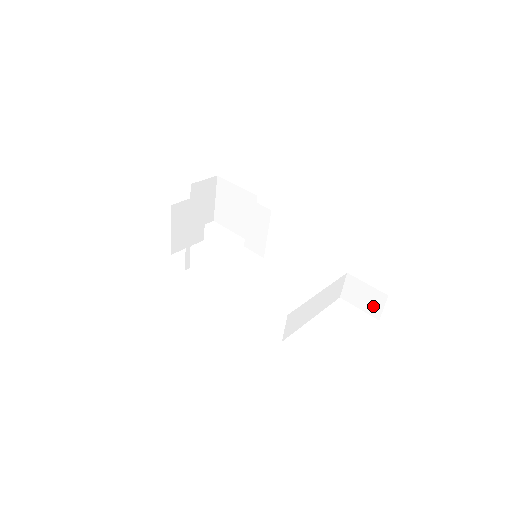
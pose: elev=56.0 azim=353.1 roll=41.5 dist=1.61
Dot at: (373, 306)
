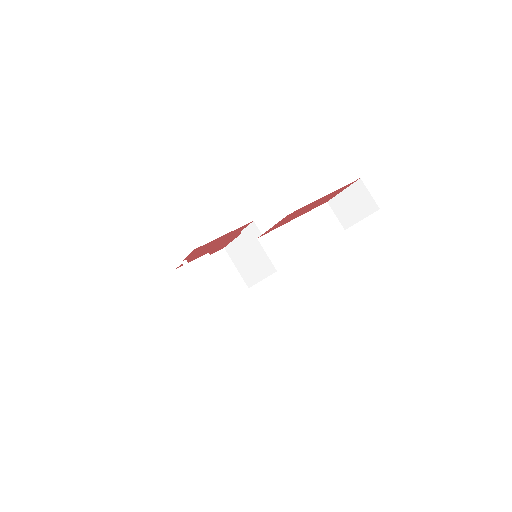
Dot at: (364, 203)
